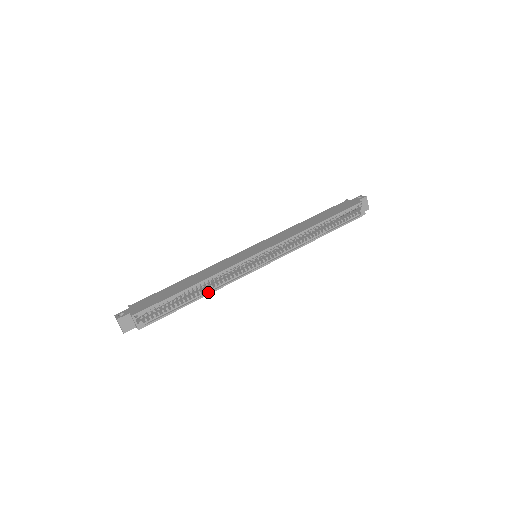
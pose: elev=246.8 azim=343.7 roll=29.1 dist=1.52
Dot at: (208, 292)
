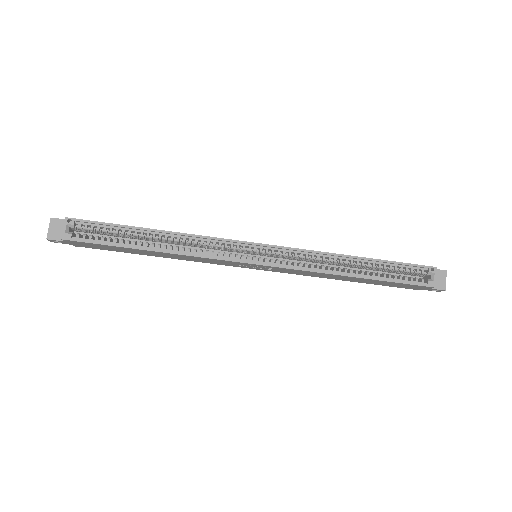
Dot at: (168, 250)
